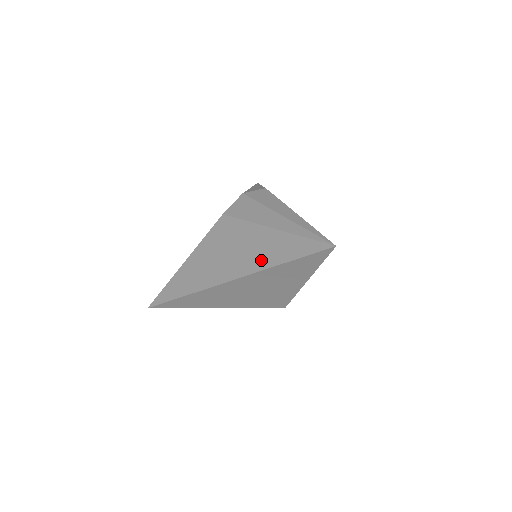
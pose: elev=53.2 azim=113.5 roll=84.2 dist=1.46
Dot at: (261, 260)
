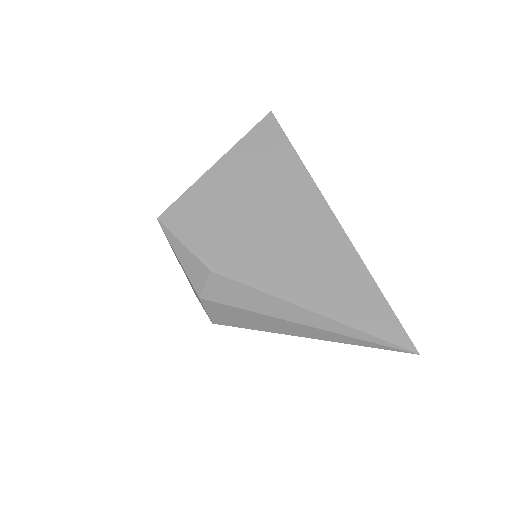
Dot at: occluded
